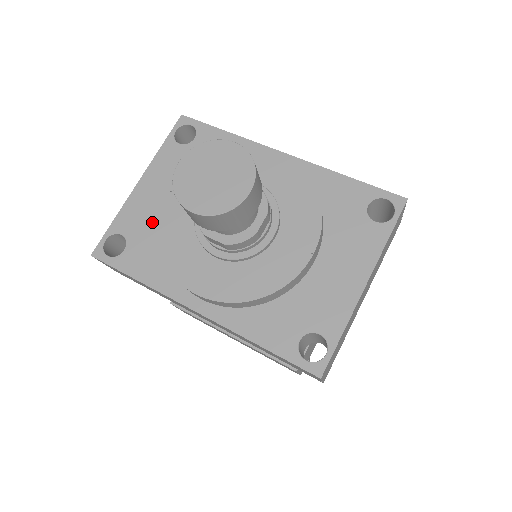
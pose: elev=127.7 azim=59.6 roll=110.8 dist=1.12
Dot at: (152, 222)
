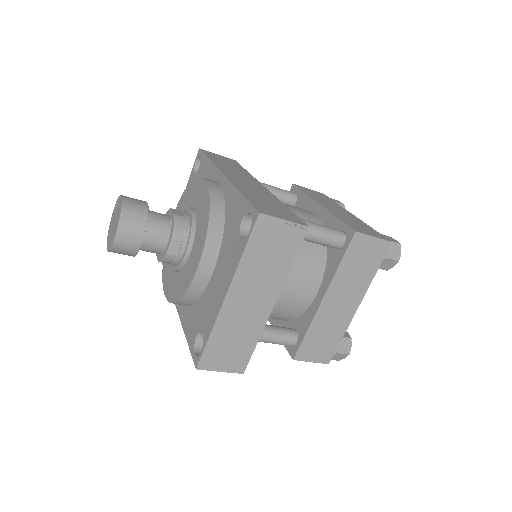
Dot at: occluded
